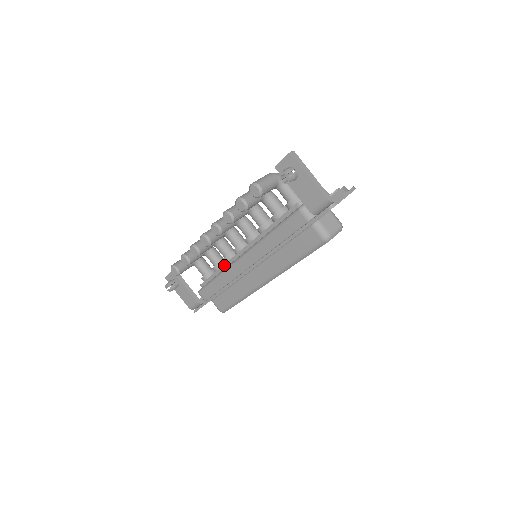
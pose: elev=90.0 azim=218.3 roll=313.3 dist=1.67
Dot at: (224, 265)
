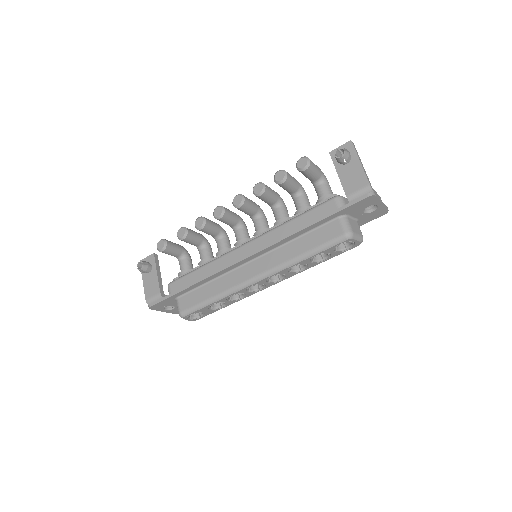
Dot at: (217, 256)
